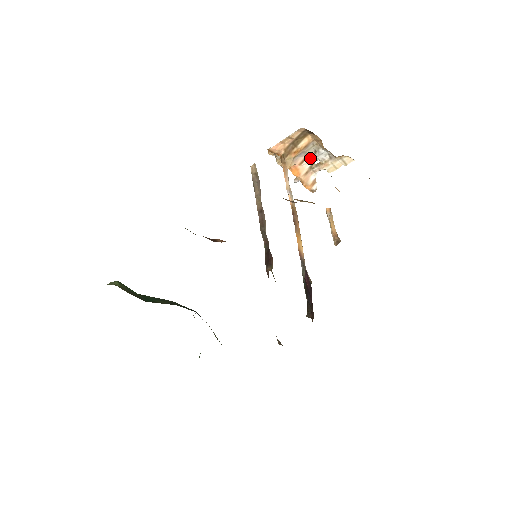
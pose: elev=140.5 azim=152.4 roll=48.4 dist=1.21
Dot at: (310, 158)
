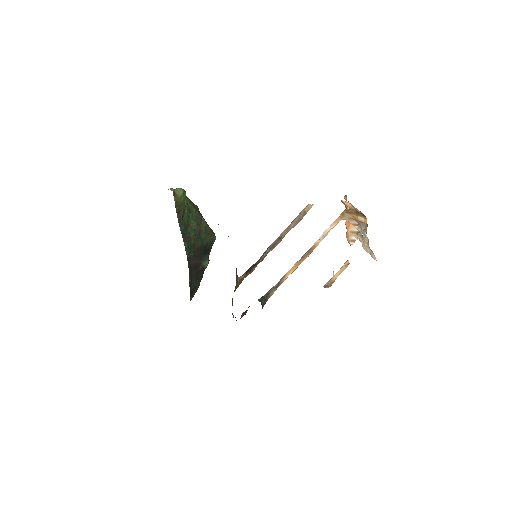
Dot at: (360, 228)
